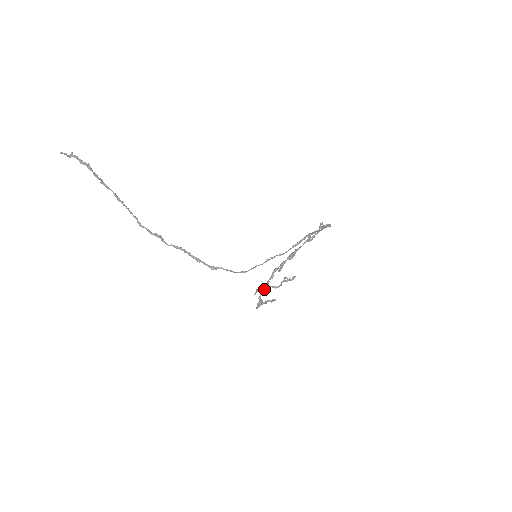
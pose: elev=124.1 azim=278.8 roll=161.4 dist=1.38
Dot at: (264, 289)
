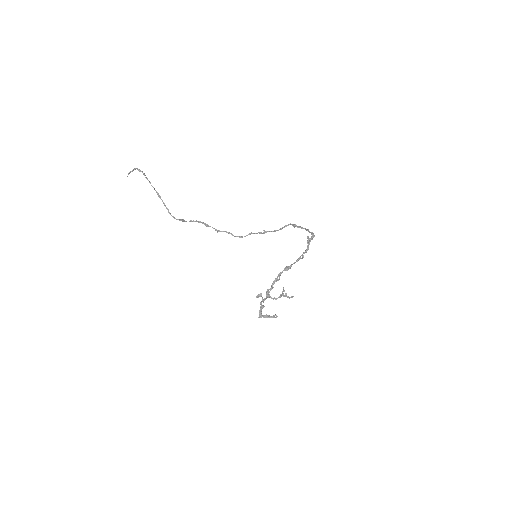
Dot at: occluded
